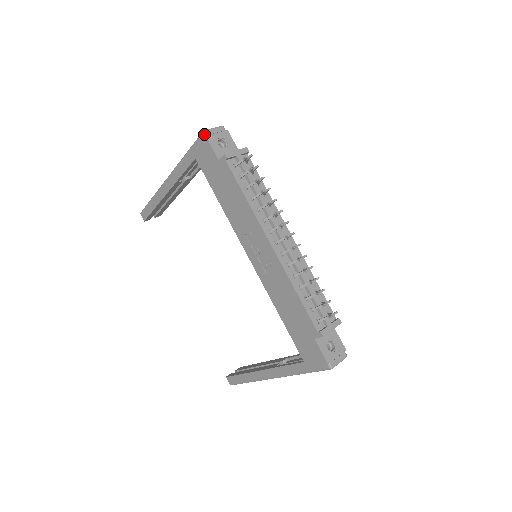
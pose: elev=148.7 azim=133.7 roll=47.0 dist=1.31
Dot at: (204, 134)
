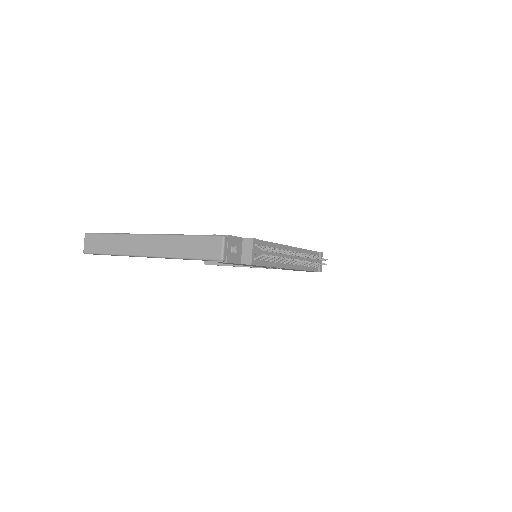
Dot at: (223, 262)
